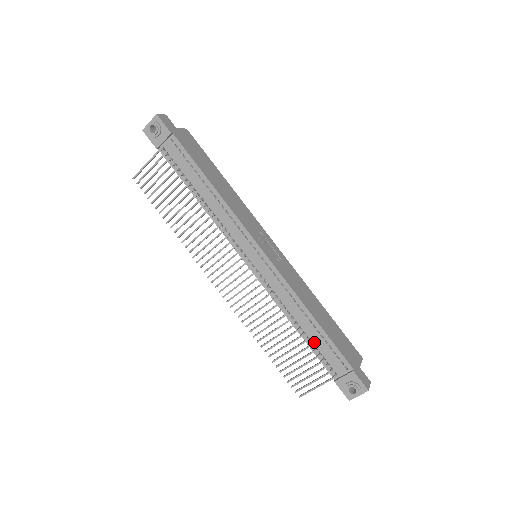
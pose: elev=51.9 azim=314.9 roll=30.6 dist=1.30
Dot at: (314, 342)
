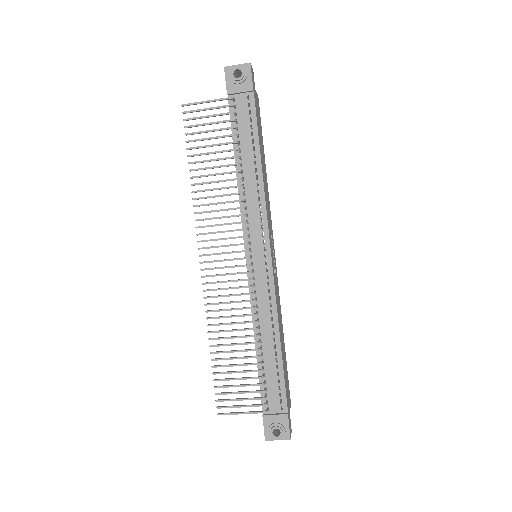
Dot at: (266, 368)
